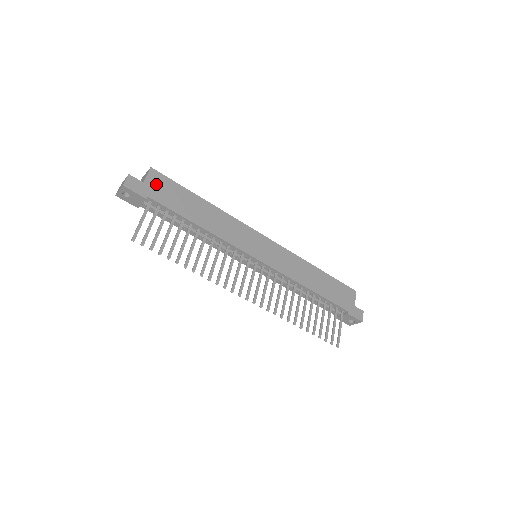
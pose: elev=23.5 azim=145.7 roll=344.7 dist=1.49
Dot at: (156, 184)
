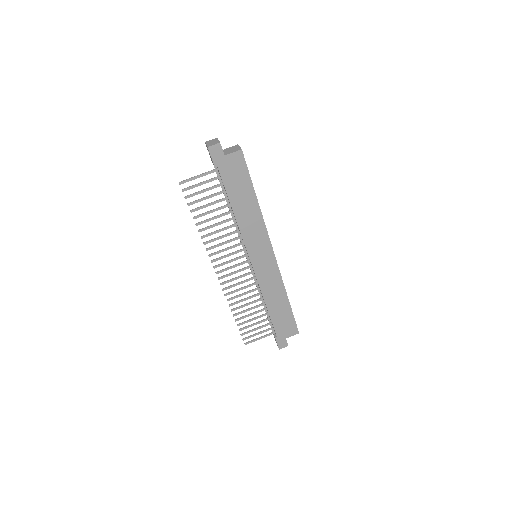
Dot at: (233, 163)
